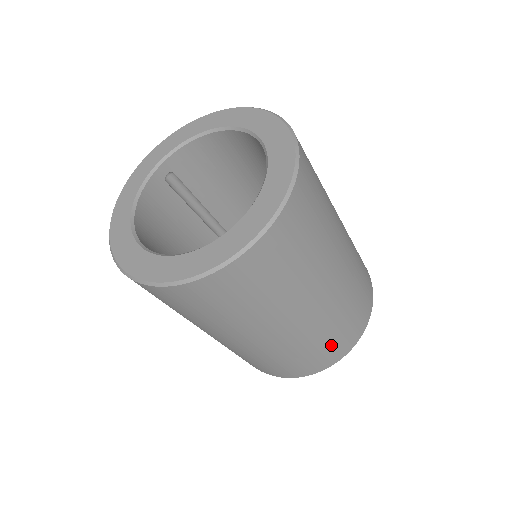
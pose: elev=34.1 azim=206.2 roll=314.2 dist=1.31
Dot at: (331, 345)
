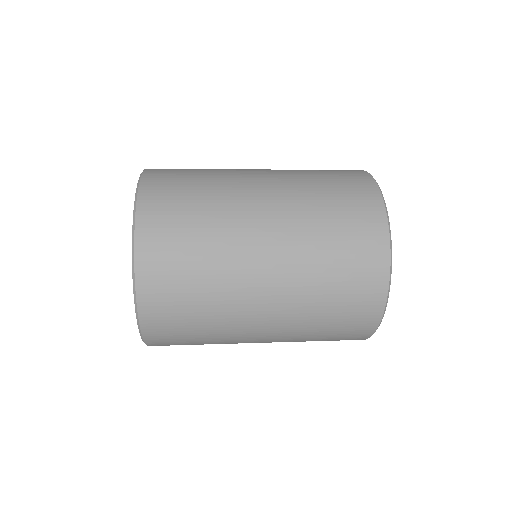
Dot at: (340, 326)
